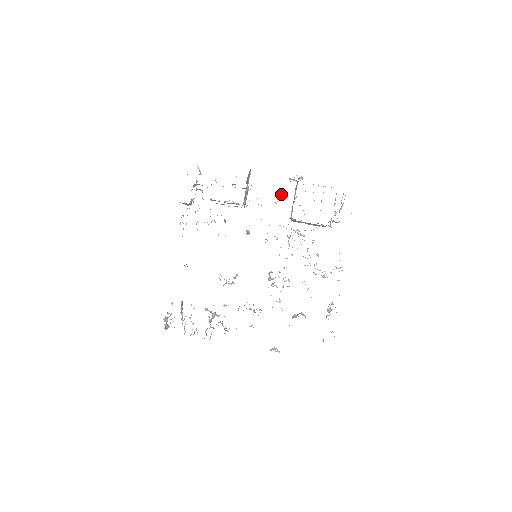
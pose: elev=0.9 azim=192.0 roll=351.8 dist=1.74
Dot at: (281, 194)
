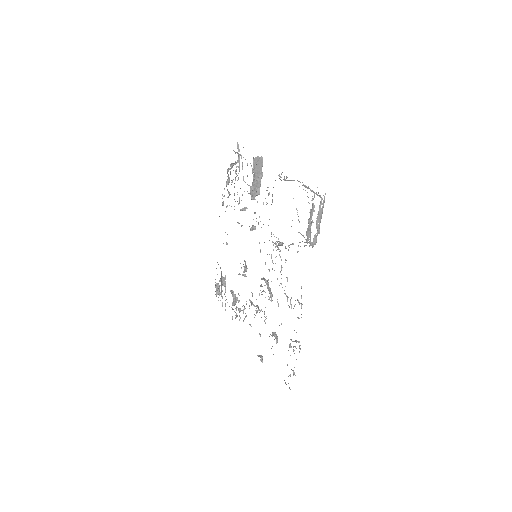
Dot at: (269, 194)
